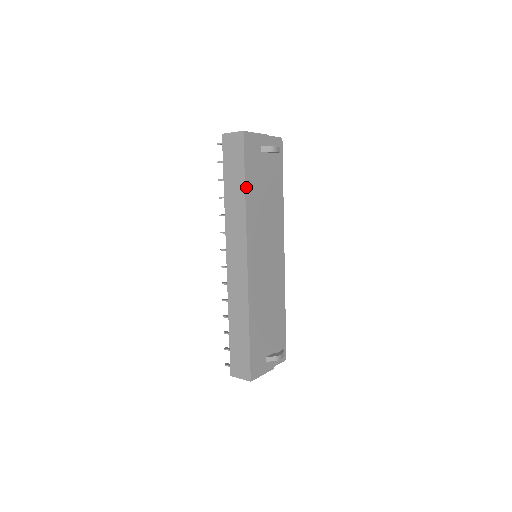
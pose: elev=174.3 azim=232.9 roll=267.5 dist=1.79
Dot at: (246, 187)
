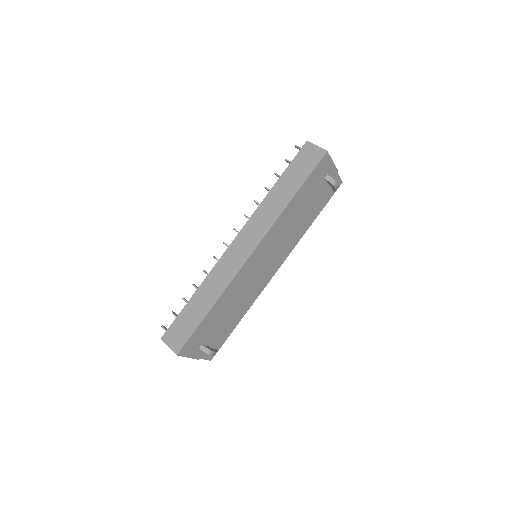
Dot at: (296, 195)
